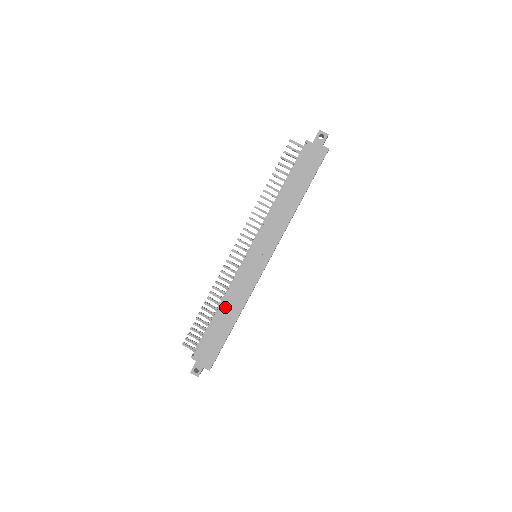
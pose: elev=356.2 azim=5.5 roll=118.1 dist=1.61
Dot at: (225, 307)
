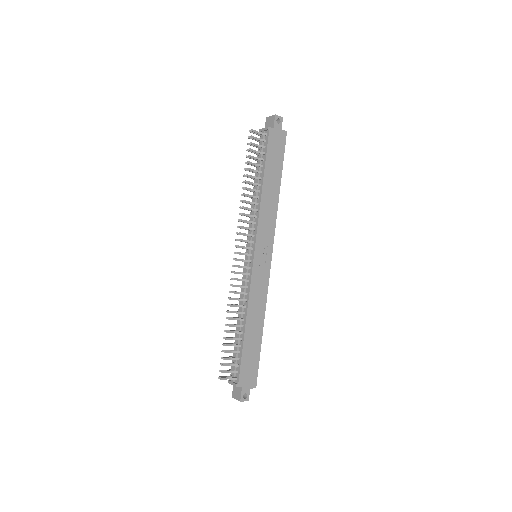
Dot at: (250, 319)
